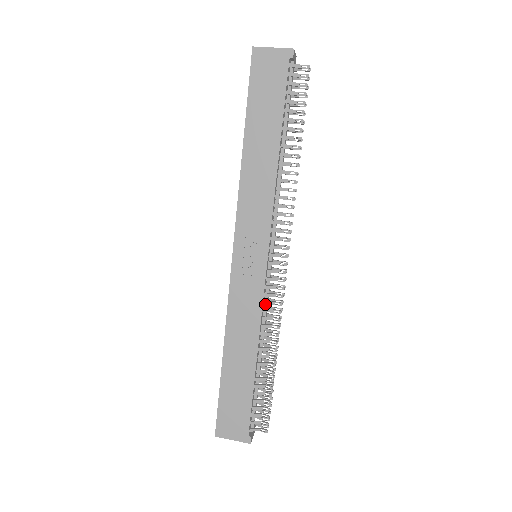
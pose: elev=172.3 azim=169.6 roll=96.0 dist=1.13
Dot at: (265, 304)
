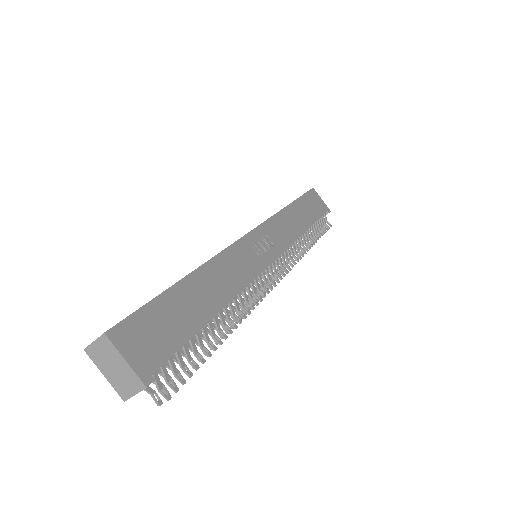
Dot at: occluded
